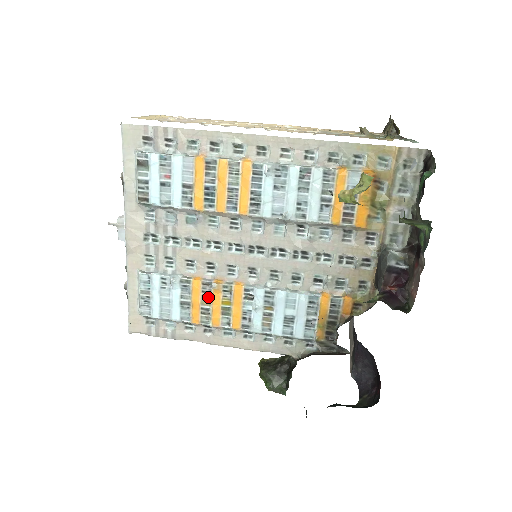
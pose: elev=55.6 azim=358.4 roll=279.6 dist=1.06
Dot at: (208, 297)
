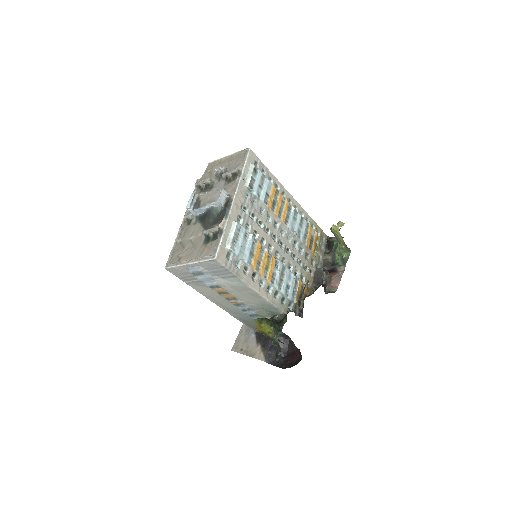
Dot at: (261, 256)
